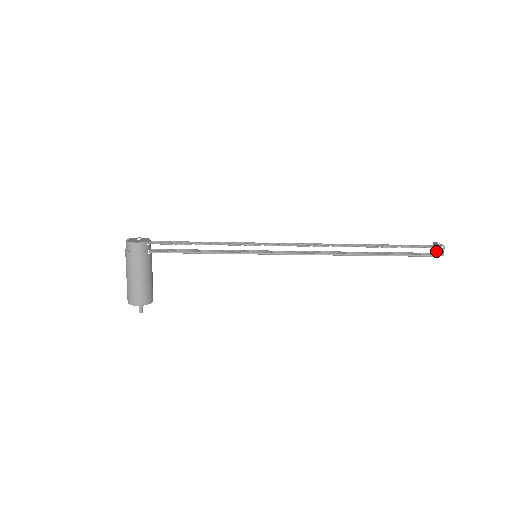
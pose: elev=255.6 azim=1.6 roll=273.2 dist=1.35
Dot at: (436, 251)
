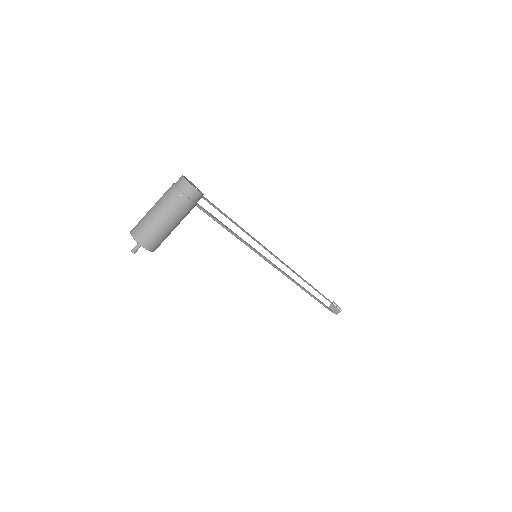
Dot at: (335, 309)
